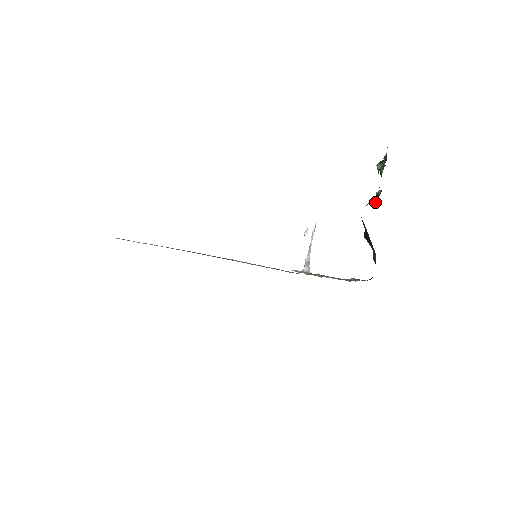
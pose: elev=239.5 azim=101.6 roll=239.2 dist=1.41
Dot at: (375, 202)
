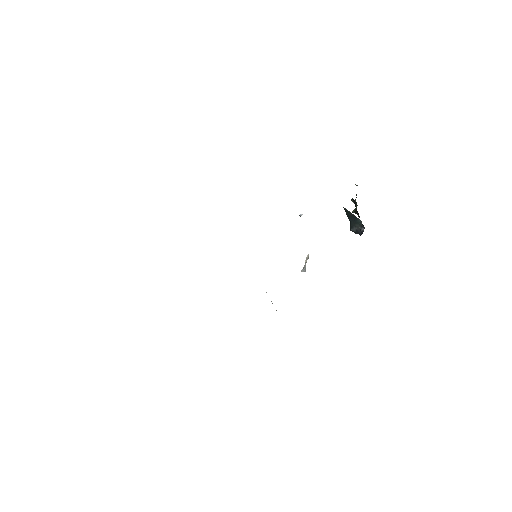
Dot at: occluded
